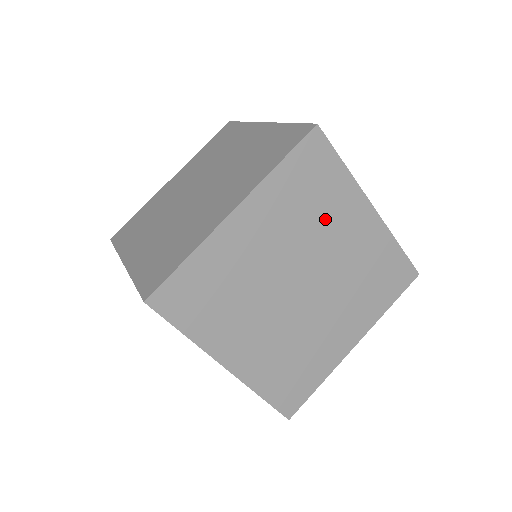
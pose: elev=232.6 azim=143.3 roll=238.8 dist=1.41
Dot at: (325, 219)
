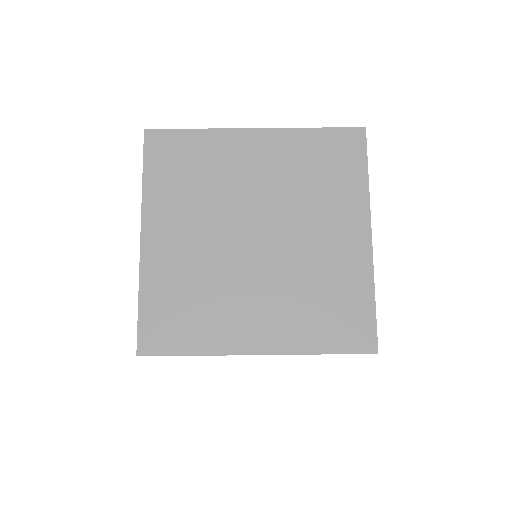
Dot at: (220, 175)
